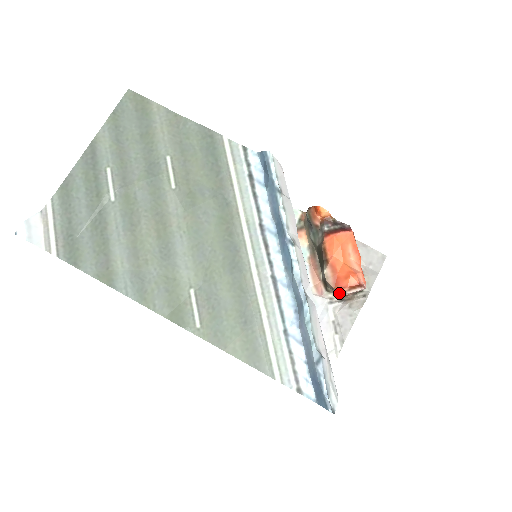
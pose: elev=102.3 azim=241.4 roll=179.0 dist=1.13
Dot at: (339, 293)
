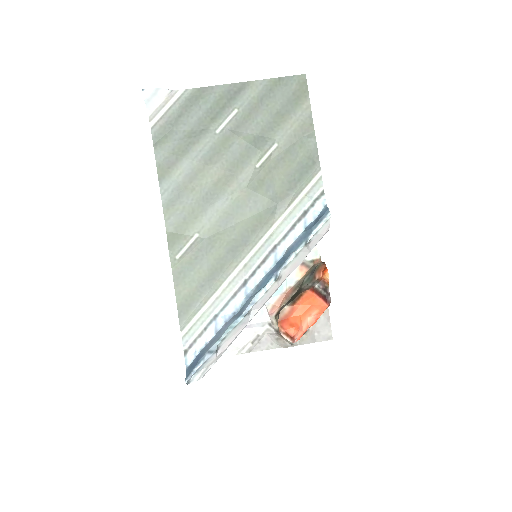
Dot at: occluded
